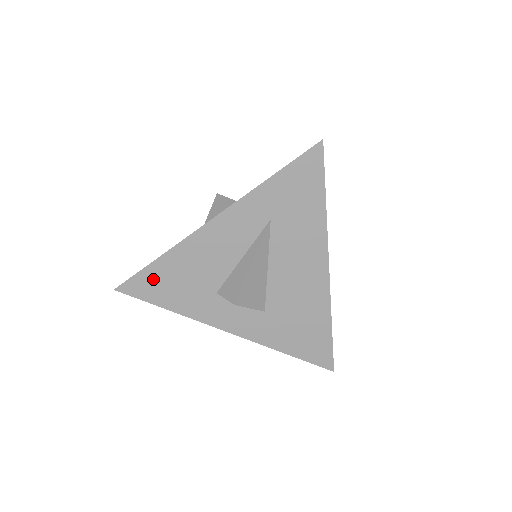
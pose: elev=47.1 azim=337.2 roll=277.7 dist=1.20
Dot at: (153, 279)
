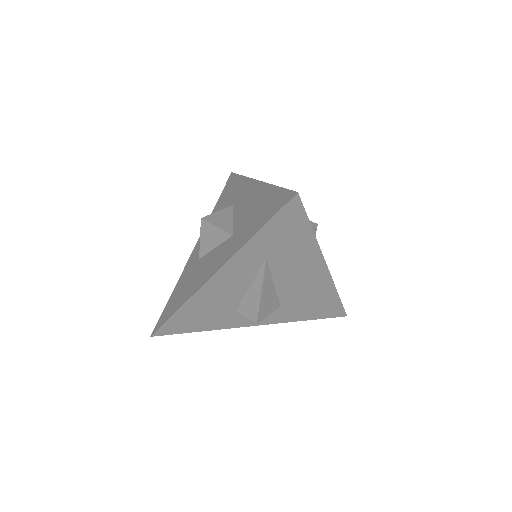
Dot at: (180, 321)
